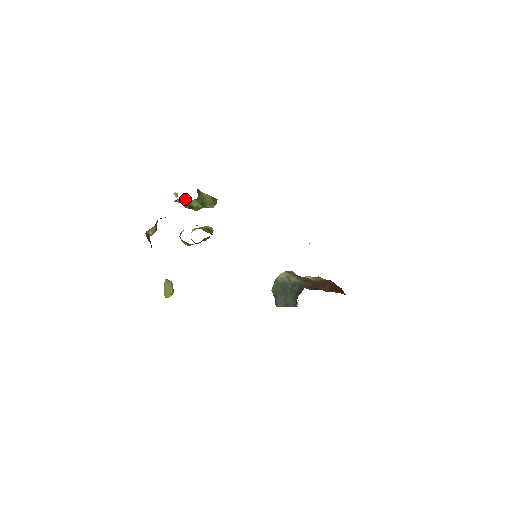
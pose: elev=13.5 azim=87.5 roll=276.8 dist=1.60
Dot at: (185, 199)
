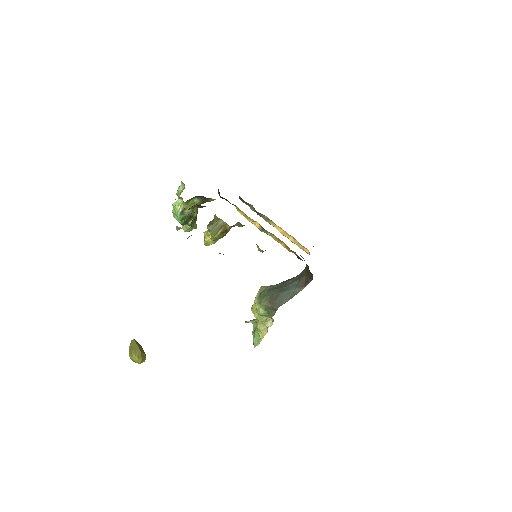
Dot at: (197, 200)
